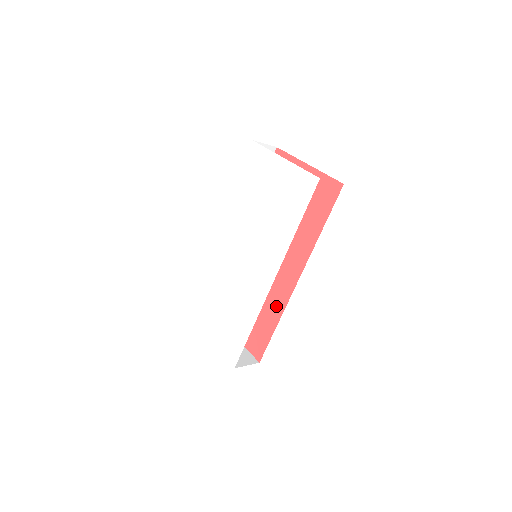
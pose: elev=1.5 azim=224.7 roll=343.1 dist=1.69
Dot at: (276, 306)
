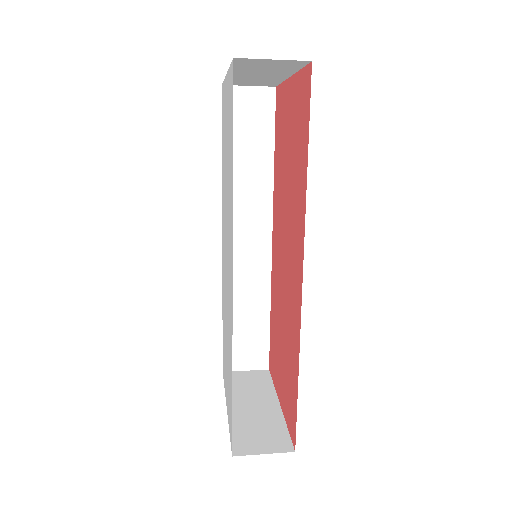
Dot at: (295, 337)
